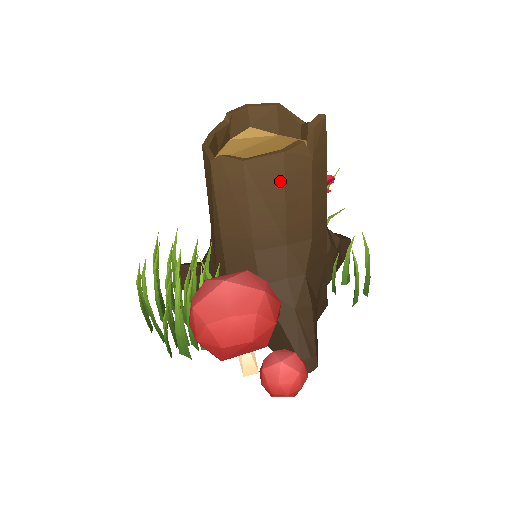
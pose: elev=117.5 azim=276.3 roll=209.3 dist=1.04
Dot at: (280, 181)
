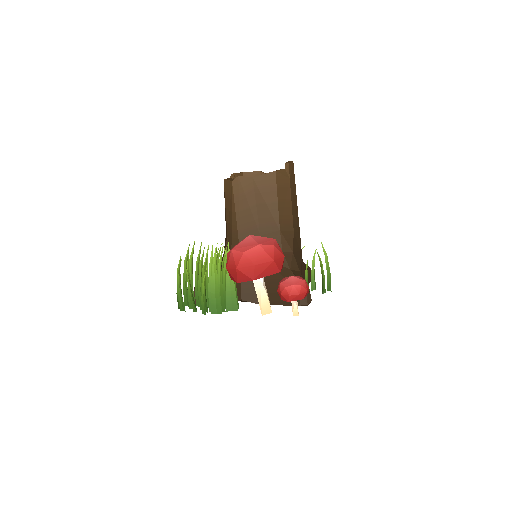
Dot at: (274, 188)
